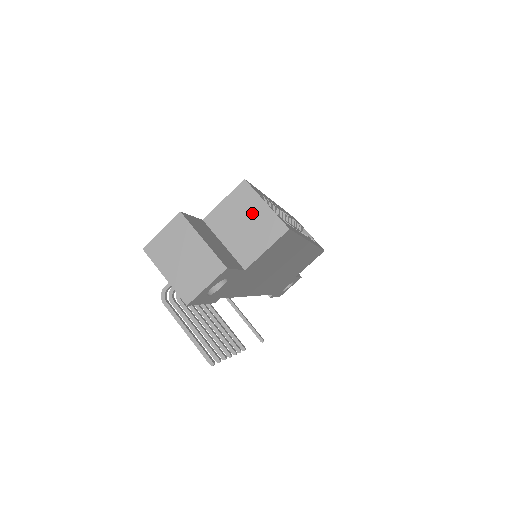
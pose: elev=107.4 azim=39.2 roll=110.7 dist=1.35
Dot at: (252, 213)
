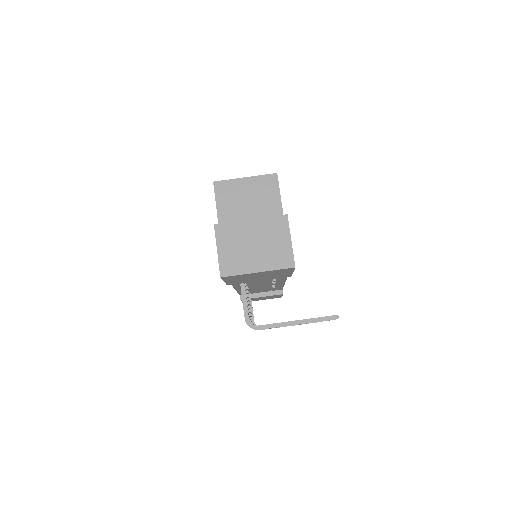
Dot at: (244, 193)
